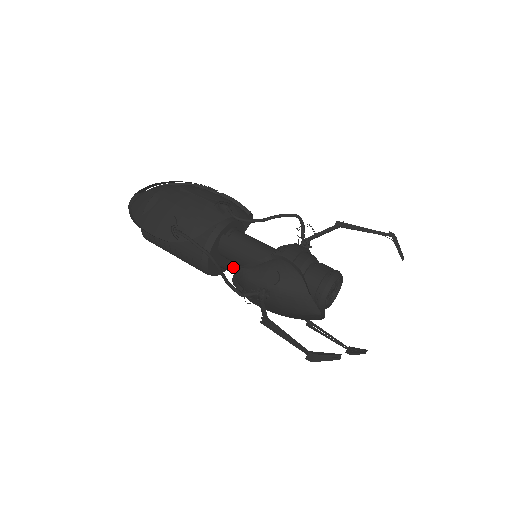
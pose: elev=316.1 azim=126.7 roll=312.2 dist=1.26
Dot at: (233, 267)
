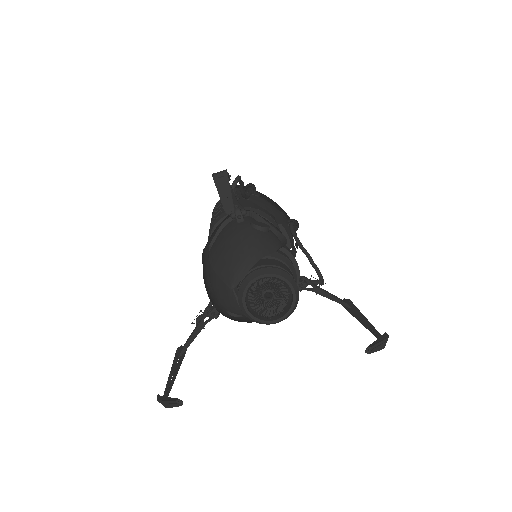
Dot at: occluded
